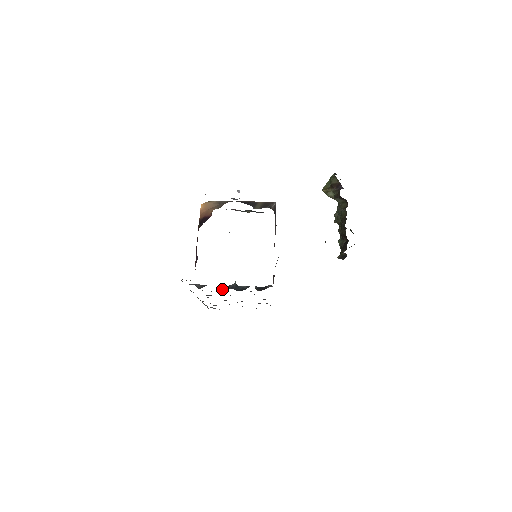
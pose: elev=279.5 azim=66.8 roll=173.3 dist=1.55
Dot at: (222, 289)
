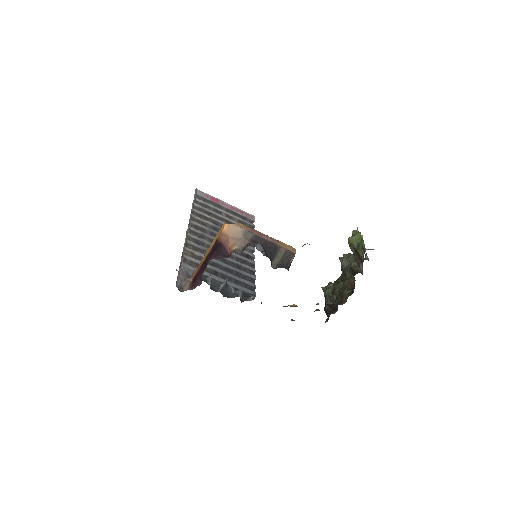
Dot at: (212, 289)
